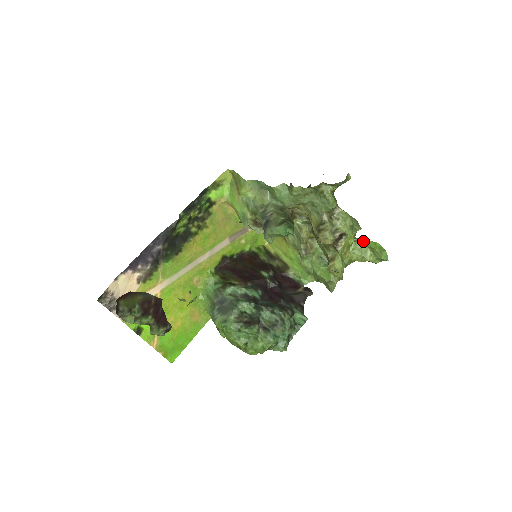
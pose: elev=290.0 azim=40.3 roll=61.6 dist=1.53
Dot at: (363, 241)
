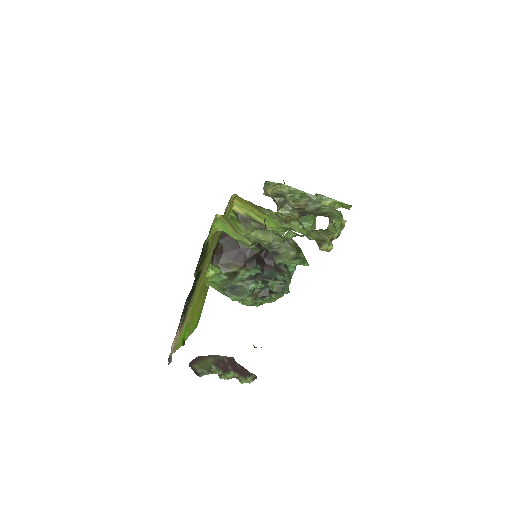
Dot at: (332, 201)
